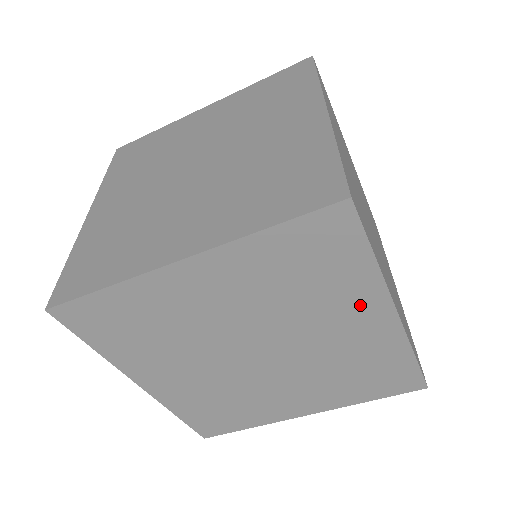
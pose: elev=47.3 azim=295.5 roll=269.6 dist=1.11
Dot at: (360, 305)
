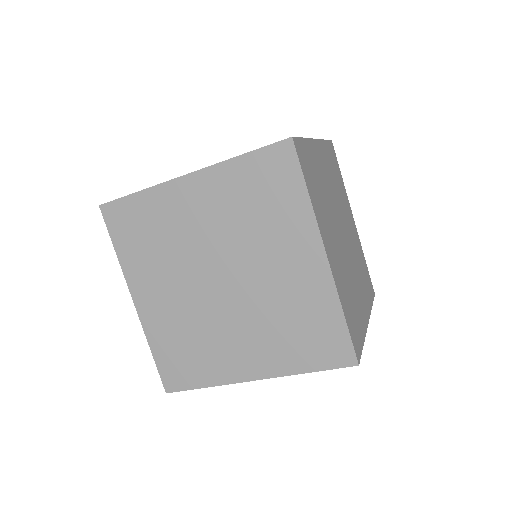
Dot at: (298, 240)
